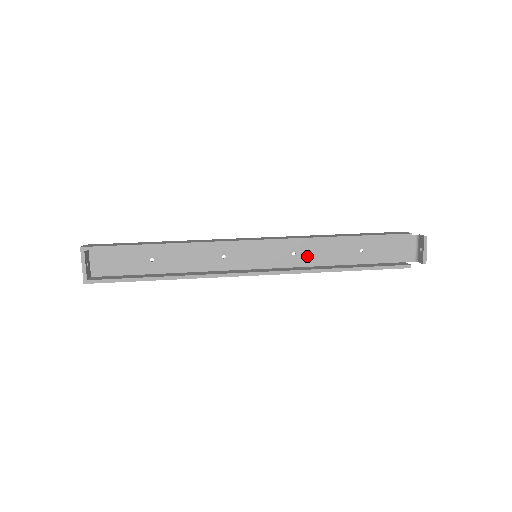
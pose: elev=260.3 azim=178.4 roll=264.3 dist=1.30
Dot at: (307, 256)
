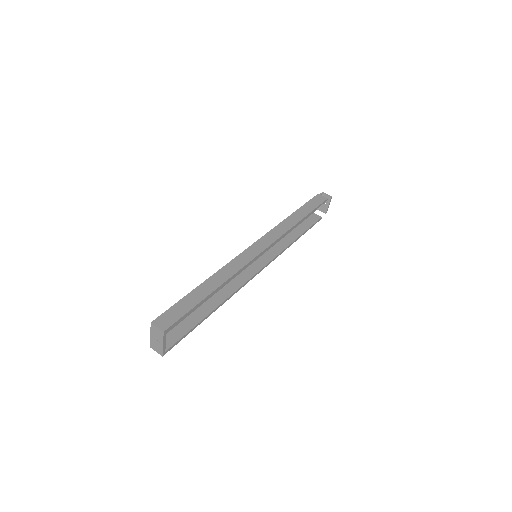
Dot at: occluded
